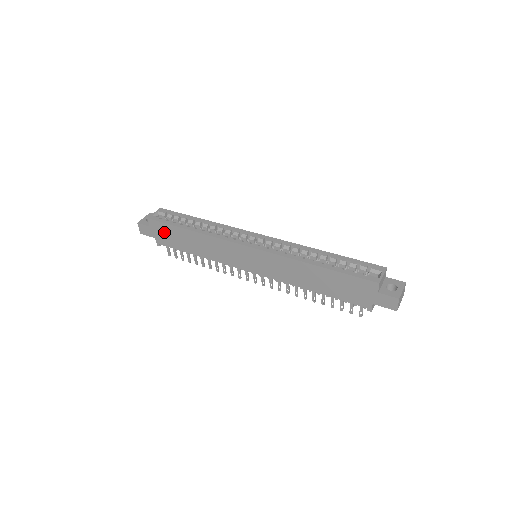
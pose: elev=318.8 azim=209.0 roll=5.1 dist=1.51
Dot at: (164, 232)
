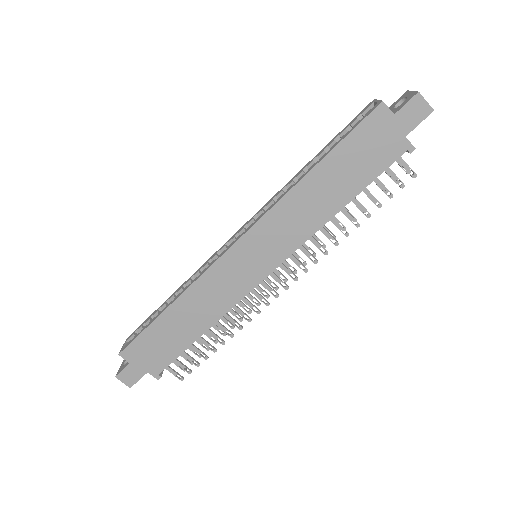
Dot at: (148, 350)
